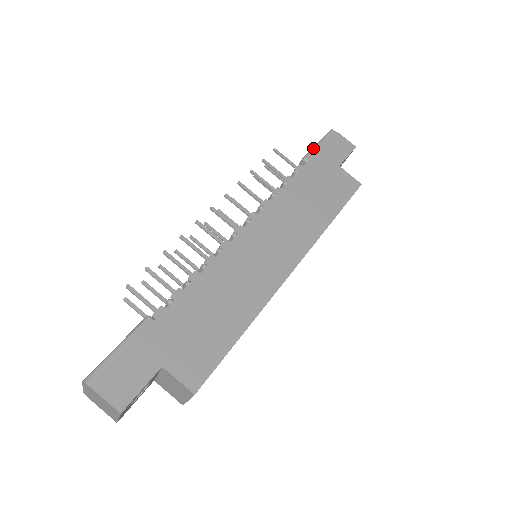
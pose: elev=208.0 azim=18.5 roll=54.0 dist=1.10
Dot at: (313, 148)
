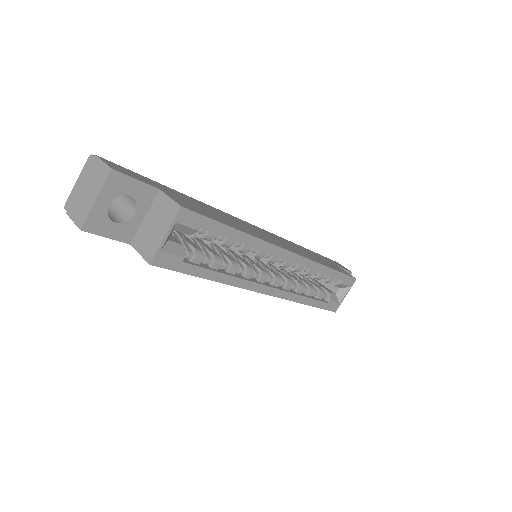
Dot at: occluded
